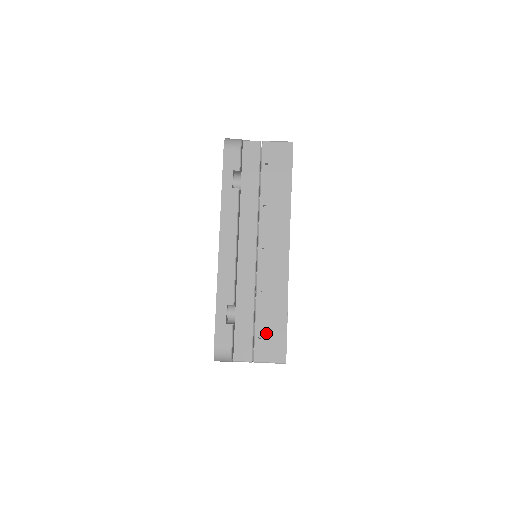
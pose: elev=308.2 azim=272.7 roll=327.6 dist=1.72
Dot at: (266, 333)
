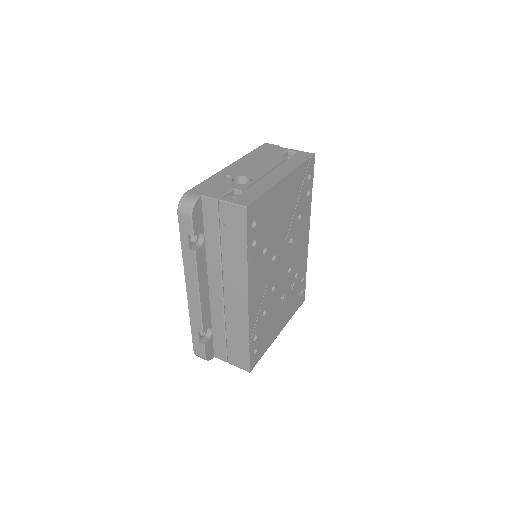
Dot at: (235, 350)
